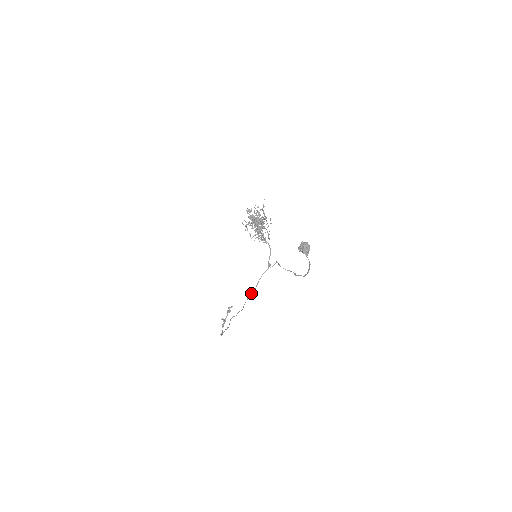
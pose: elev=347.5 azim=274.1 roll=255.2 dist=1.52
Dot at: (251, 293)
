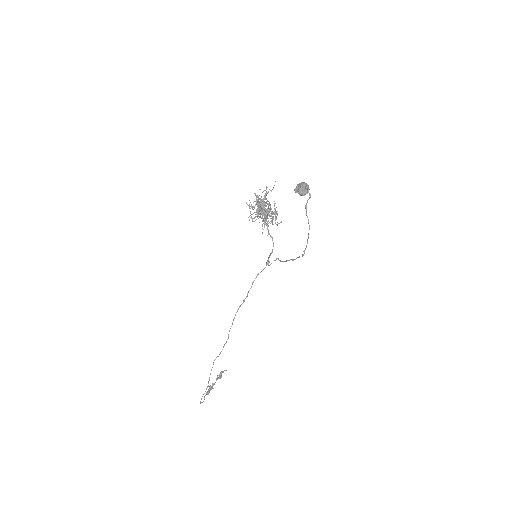
Dot at: (241, 304)
